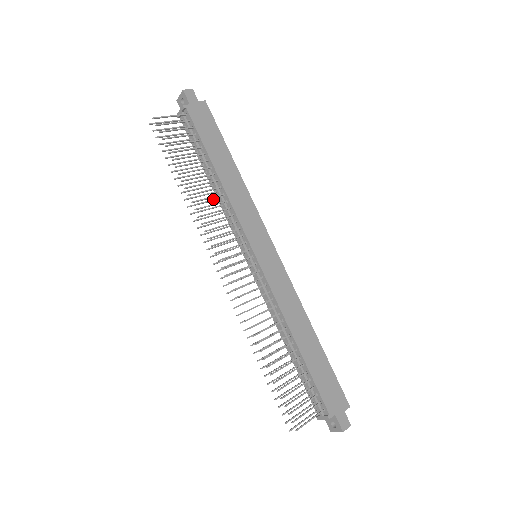
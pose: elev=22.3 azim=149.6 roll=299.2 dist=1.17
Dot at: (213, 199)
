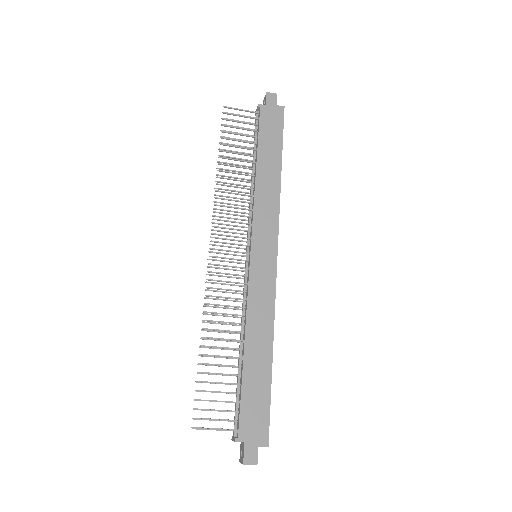
Dot at: occluded
